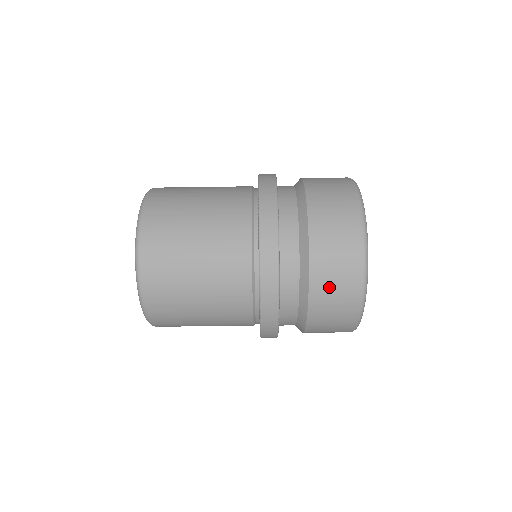
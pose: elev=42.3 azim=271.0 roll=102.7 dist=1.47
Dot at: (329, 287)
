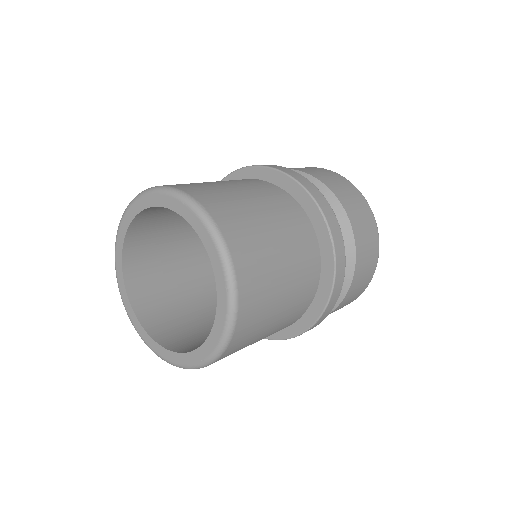
Dot at: (358, 285)
